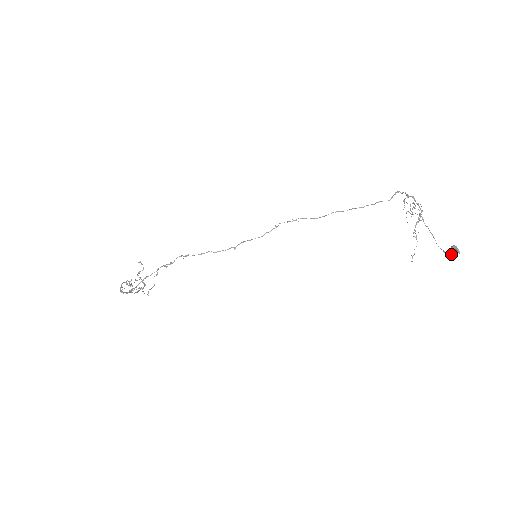
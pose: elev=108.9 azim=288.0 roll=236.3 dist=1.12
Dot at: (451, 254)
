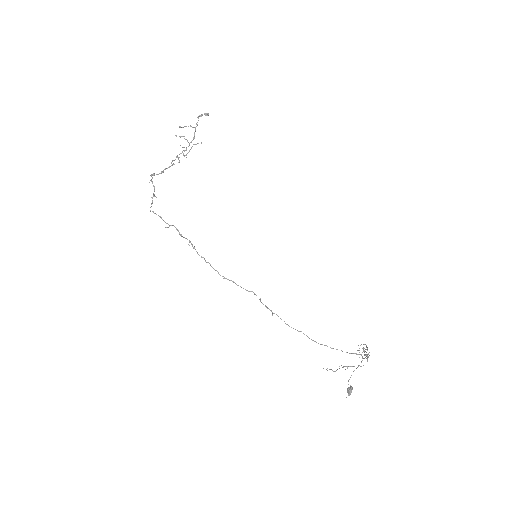
Dot at: (350, 385)
